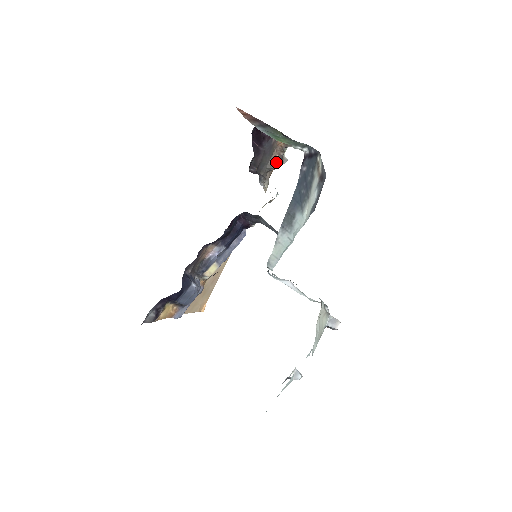
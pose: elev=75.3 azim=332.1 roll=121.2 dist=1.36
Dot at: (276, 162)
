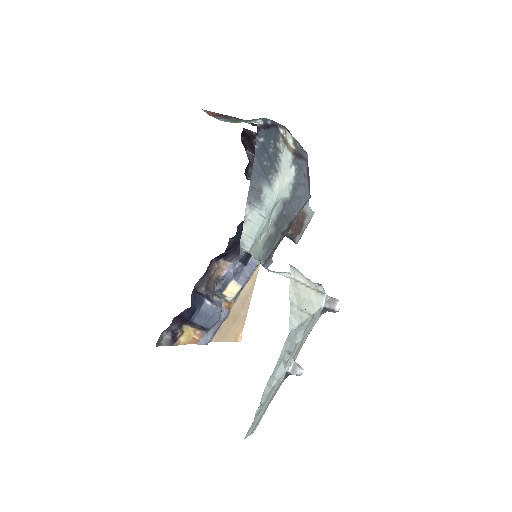
Dot at: occluded
